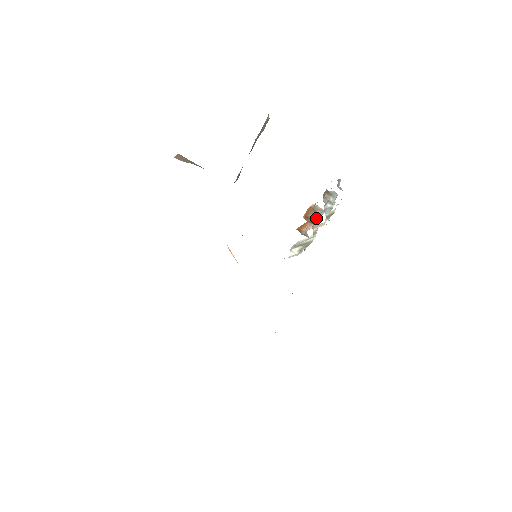
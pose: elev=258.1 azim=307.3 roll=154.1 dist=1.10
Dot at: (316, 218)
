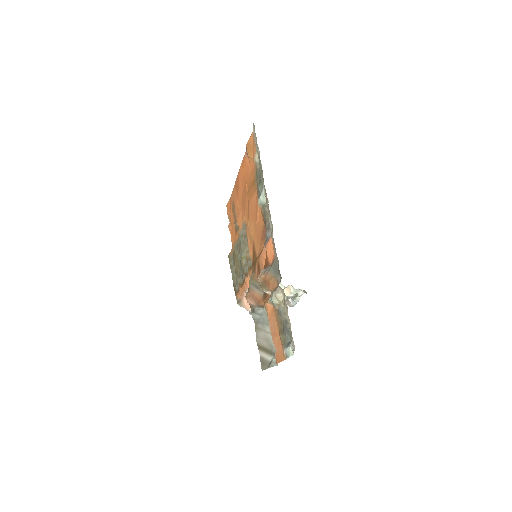
Dot at: occluded
